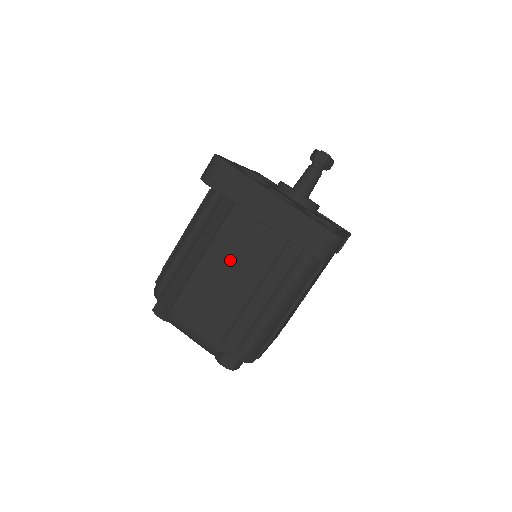
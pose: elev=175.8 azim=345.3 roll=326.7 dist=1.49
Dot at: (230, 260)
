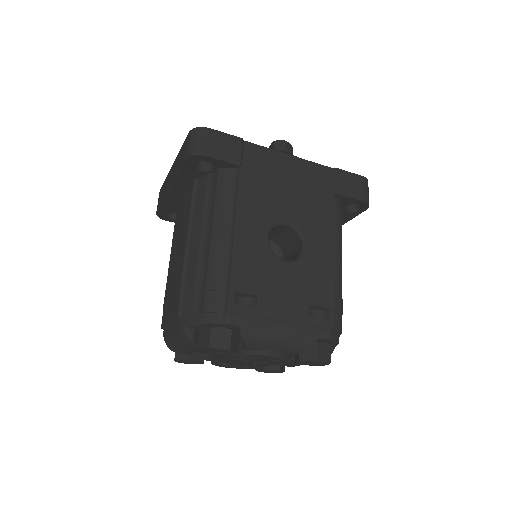
Dot at: (177, 243)
